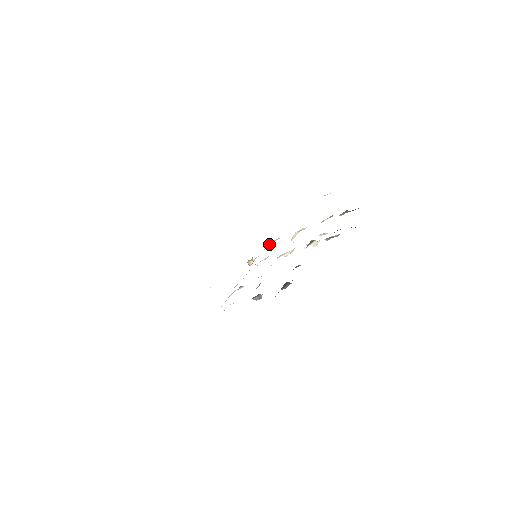
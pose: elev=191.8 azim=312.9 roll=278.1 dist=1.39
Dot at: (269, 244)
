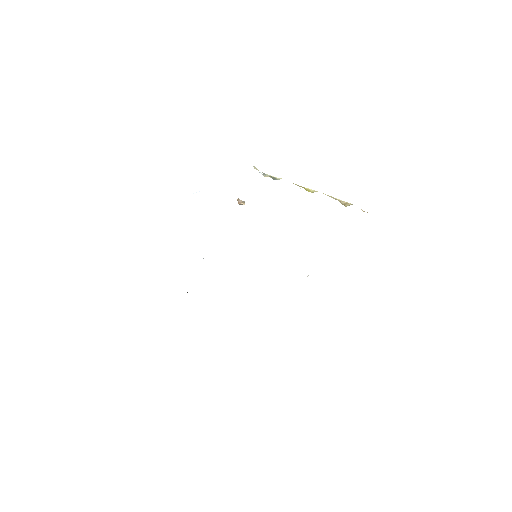
Dot at: occluded
